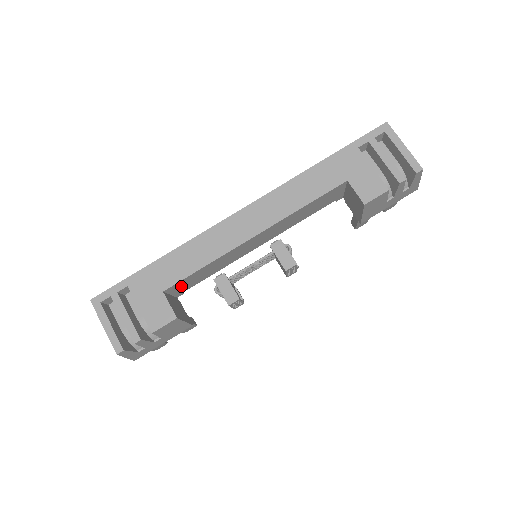
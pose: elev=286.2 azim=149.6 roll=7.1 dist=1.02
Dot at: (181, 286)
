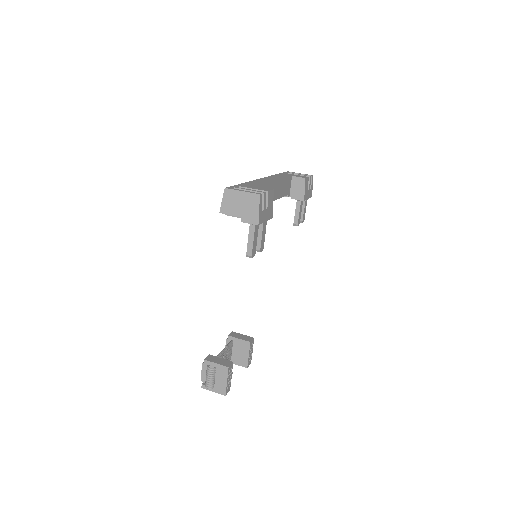
Dot at: occluded
